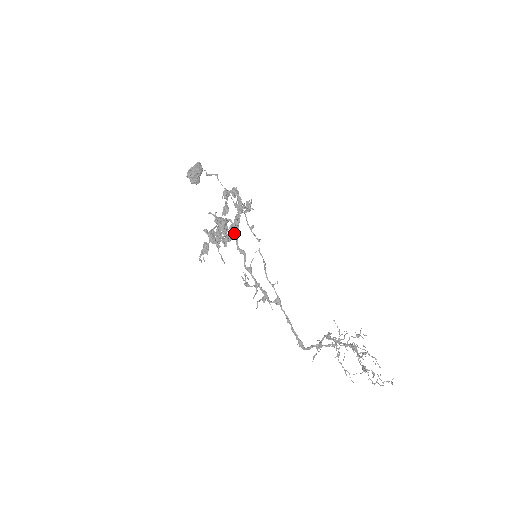
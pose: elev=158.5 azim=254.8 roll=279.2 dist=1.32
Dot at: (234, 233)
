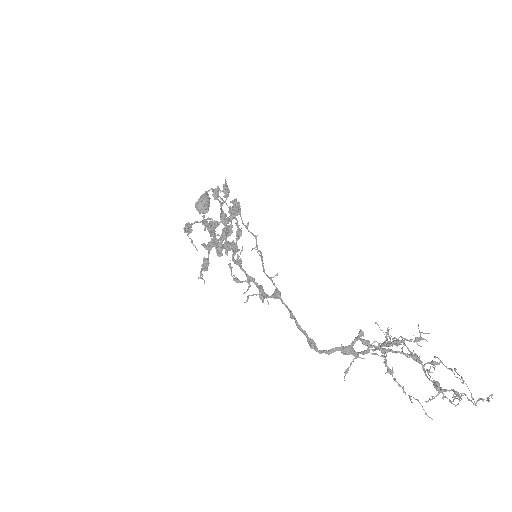
Dot at: (224, 232)
